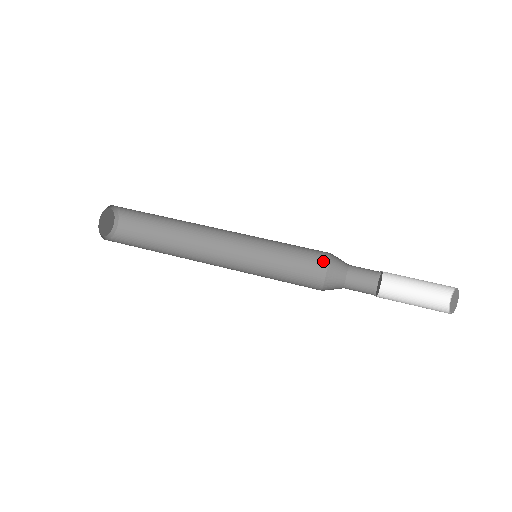
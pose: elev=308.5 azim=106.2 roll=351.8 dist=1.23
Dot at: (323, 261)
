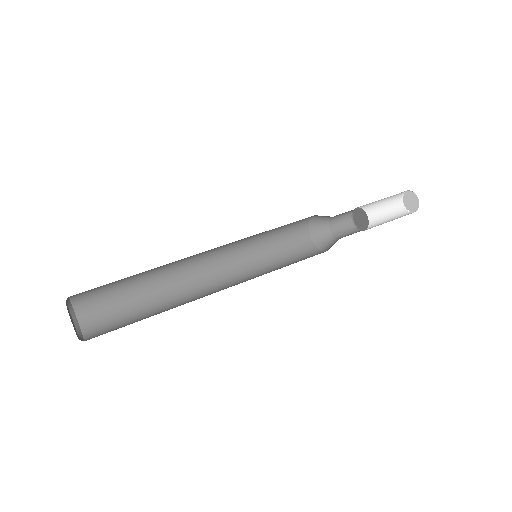
Dot at: (304, 229)
